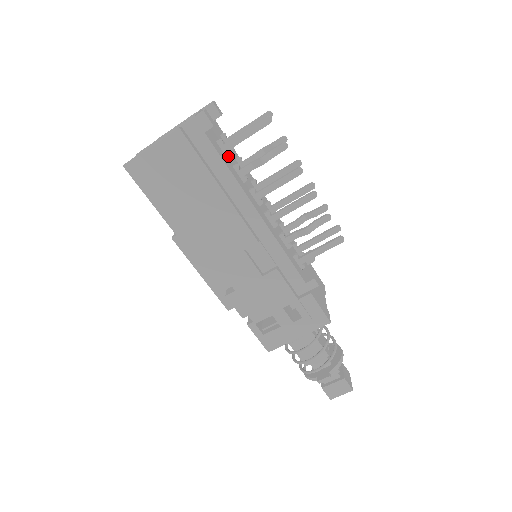
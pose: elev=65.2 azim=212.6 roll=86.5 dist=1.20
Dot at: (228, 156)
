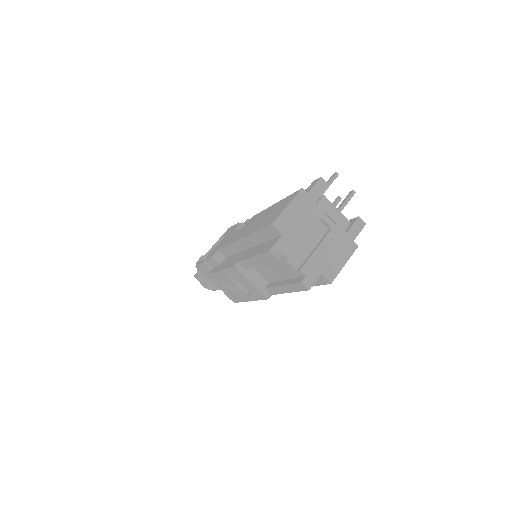
Dot at: occluded
